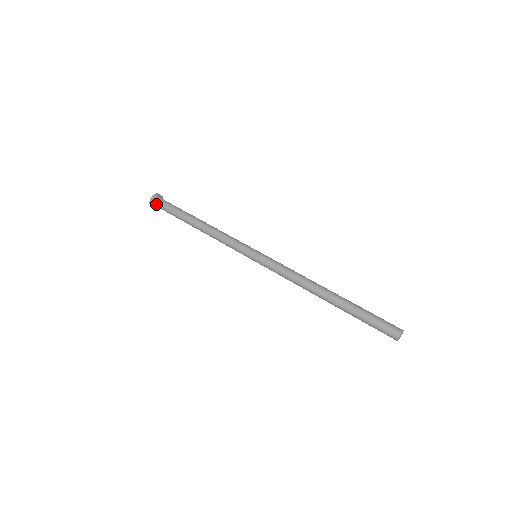
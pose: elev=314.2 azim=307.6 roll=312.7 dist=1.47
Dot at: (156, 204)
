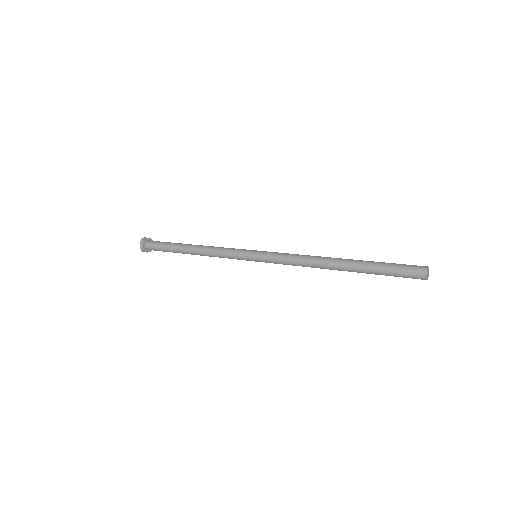
Dot at: (146, 244)
